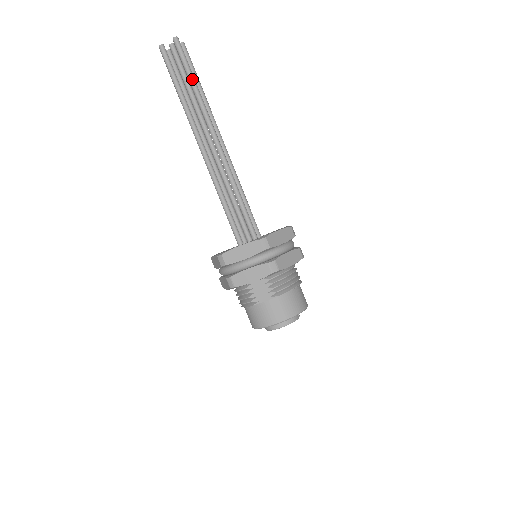
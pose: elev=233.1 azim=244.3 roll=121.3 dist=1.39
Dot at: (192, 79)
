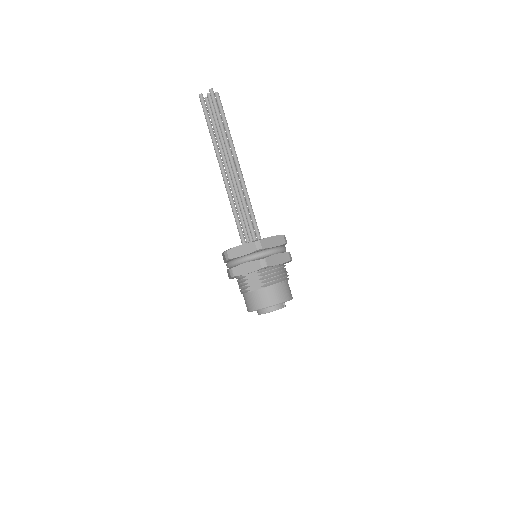
Dot at: (220, 120)
